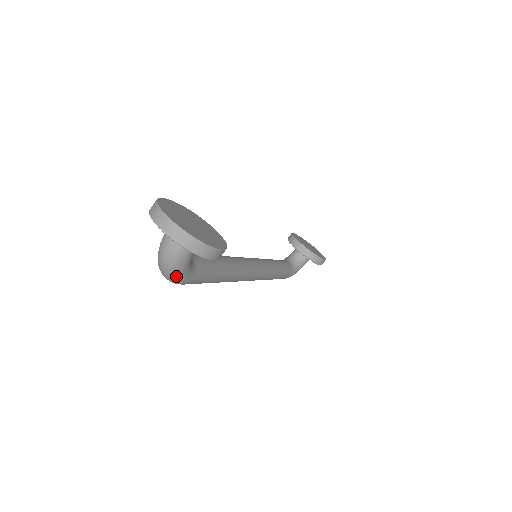
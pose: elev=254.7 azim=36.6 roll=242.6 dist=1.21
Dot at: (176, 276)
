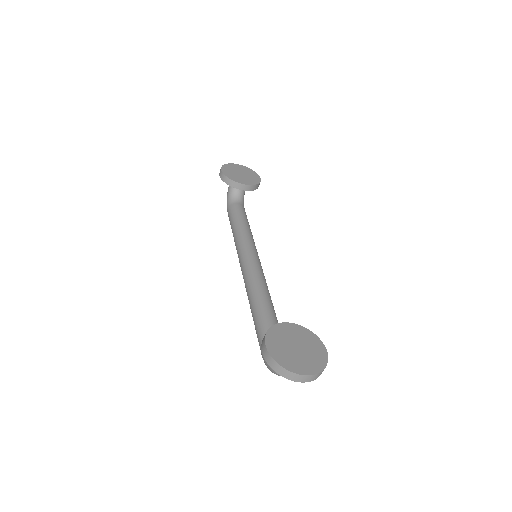
Dot at: occluded
